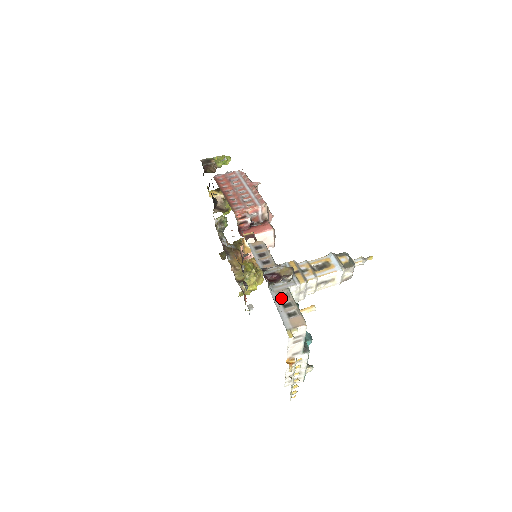
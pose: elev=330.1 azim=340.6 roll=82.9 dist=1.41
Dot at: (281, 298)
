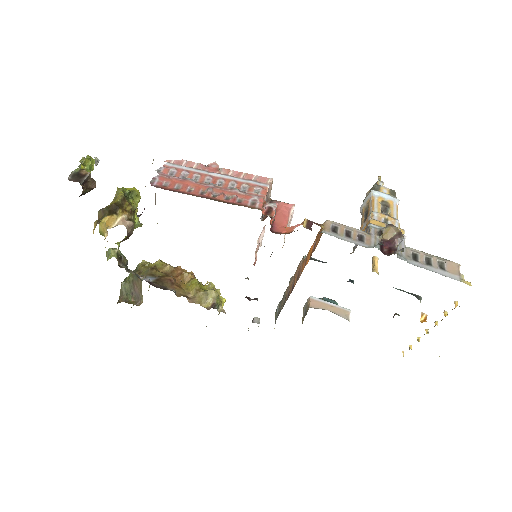
Dot at: (417, 260)
